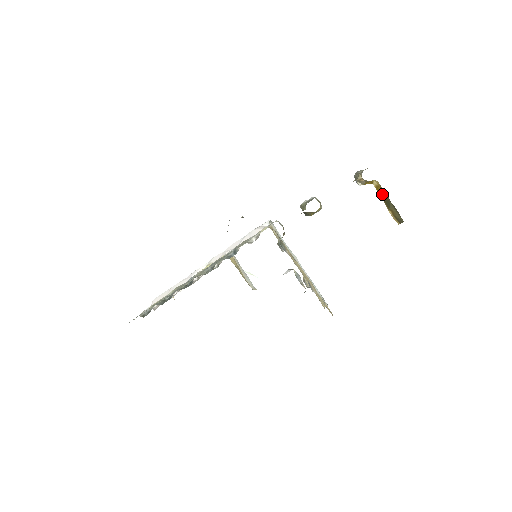
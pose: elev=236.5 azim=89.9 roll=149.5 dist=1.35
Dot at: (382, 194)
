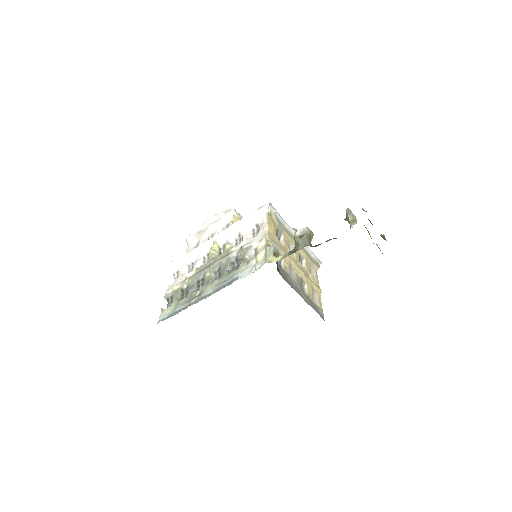
Dot at: (369, 234)
